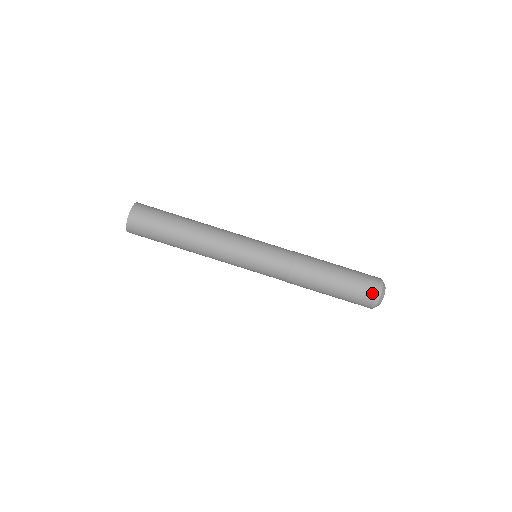
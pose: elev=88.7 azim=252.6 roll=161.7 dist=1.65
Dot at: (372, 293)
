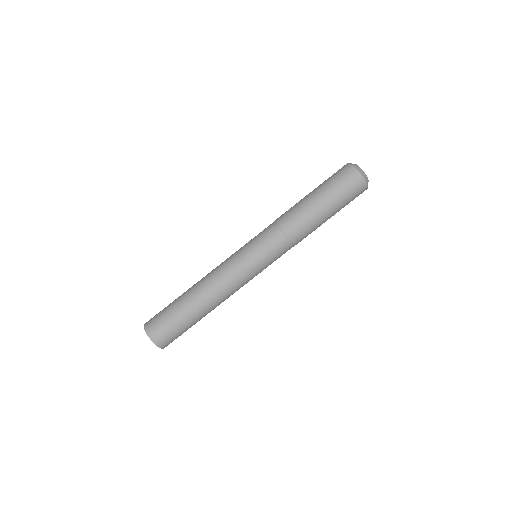
Dot at: (358, 186)
